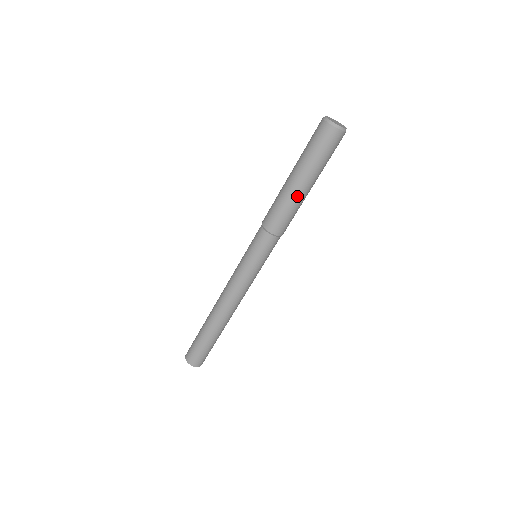
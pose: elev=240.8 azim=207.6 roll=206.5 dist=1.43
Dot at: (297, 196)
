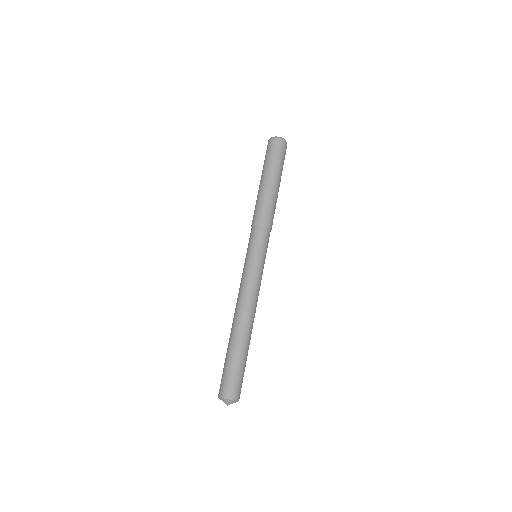
Dot at: (266, 189)
